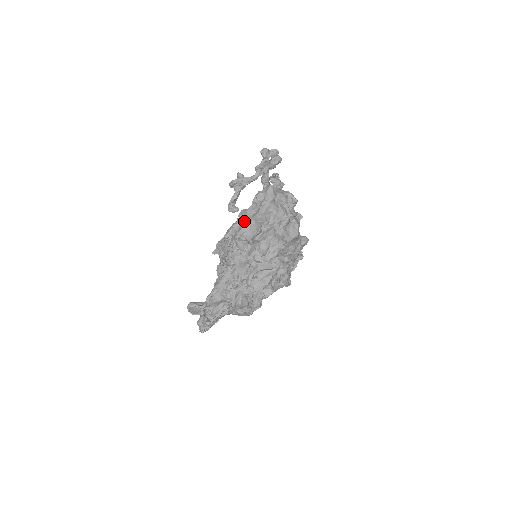
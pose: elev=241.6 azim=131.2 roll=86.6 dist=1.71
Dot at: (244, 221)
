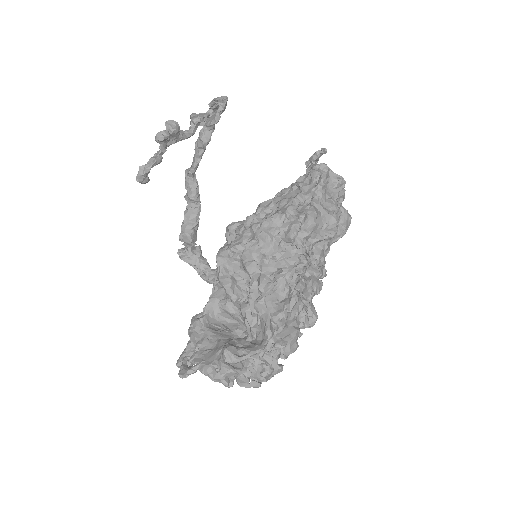
Dot at: (314, 211)
